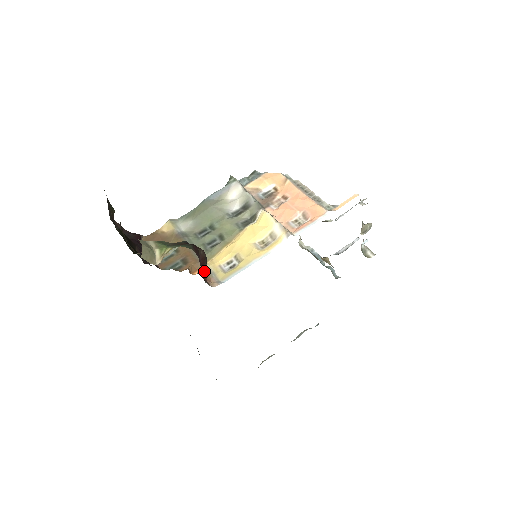
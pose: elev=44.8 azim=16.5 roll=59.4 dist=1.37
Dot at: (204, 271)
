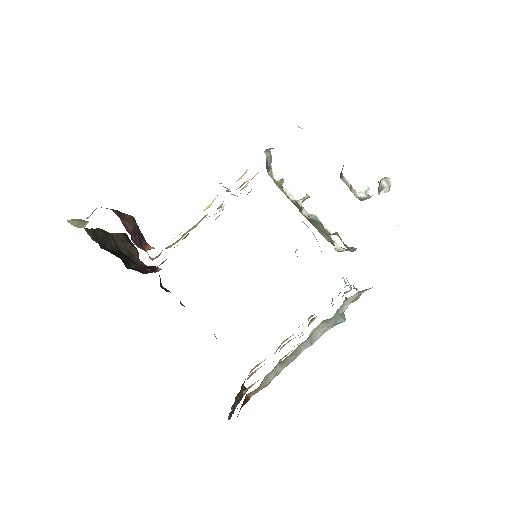
Dot at: (138, 238)
